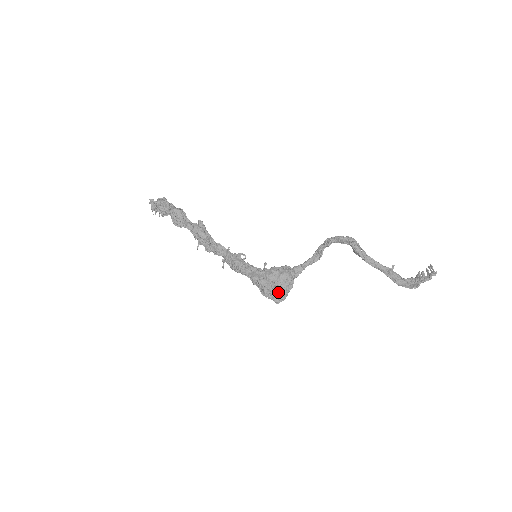
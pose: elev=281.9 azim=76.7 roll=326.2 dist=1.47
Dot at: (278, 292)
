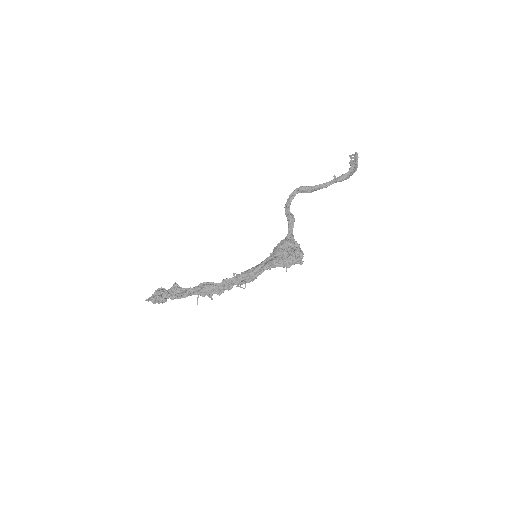
Dot at: (294, 252)
